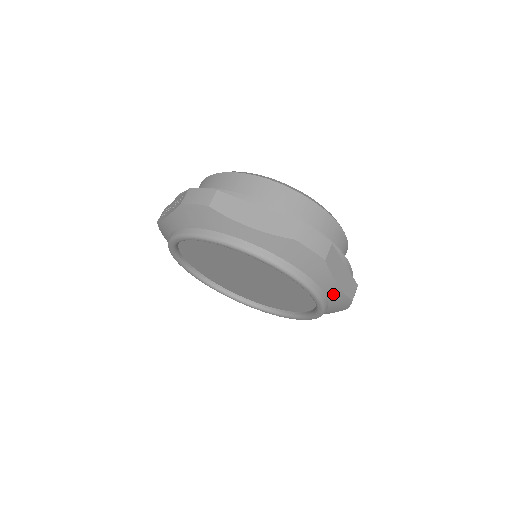
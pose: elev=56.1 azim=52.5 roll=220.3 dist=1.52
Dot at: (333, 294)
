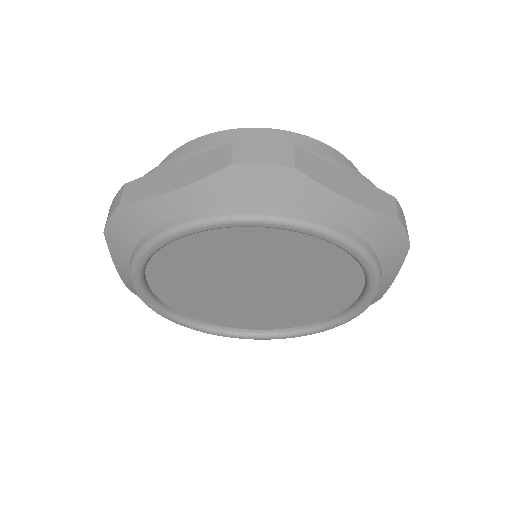
Dot at: (357, 221)
